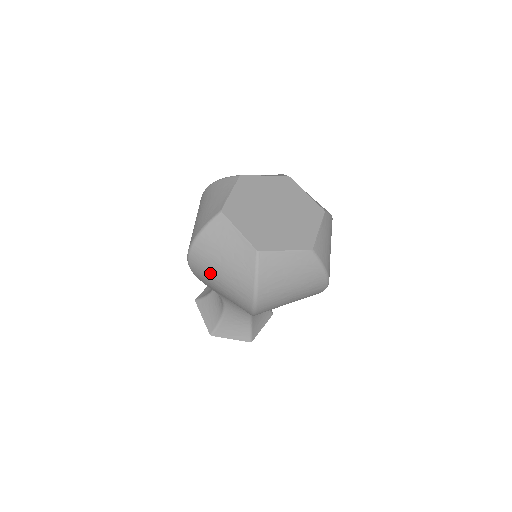
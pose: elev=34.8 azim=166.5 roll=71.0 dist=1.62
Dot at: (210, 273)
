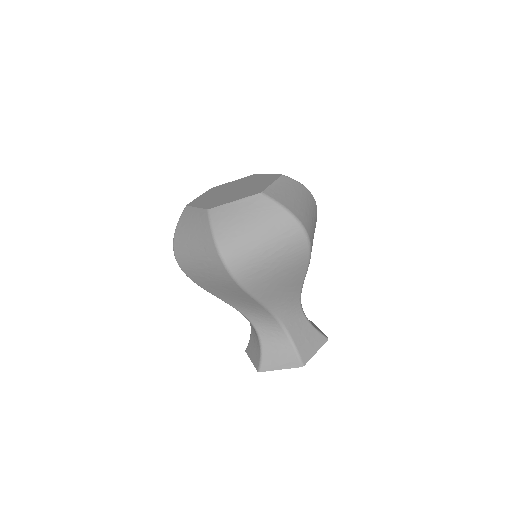
Dot at: (253, 252)
